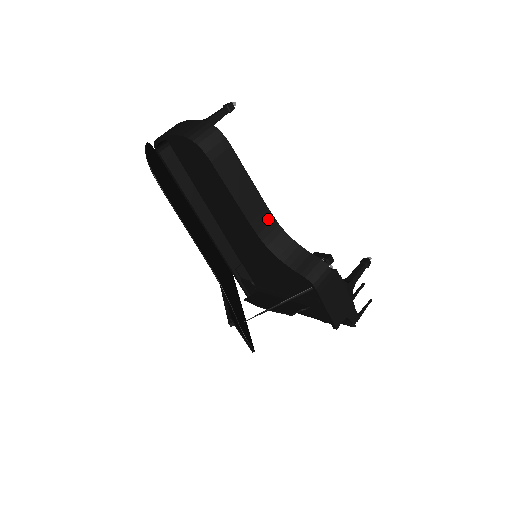
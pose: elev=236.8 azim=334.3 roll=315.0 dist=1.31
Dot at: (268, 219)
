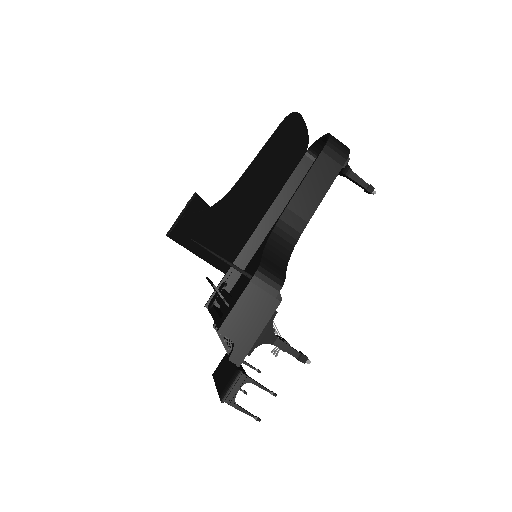
Dot at: (298, 227)
